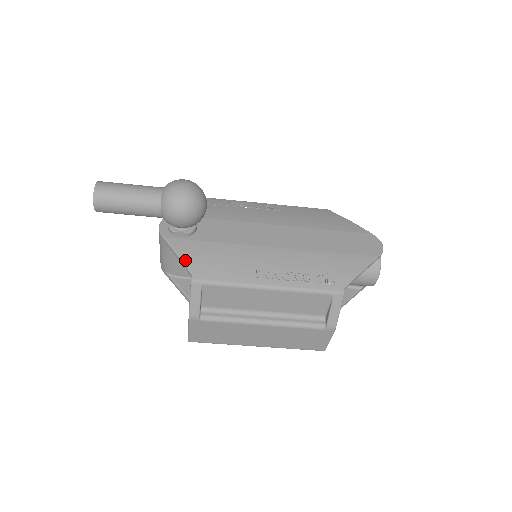
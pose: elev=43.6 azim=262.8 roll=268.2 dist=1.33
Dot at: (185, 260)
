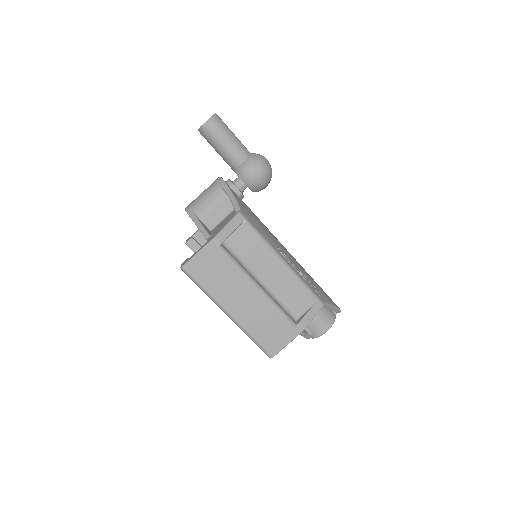
Dot at: (237, 201)
